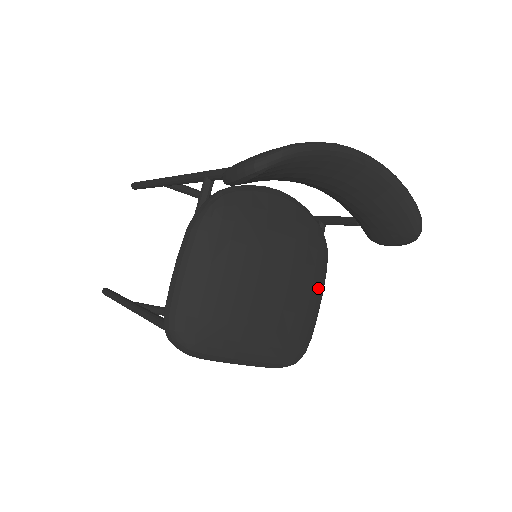
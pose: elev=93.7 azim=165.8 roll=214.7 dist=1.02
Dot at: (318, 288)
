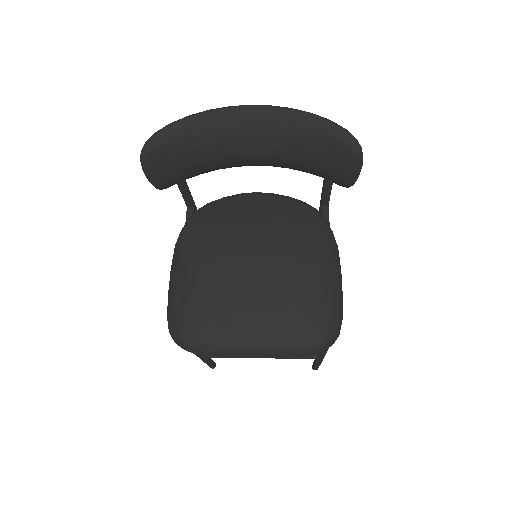
Dot at: (319, 259)
